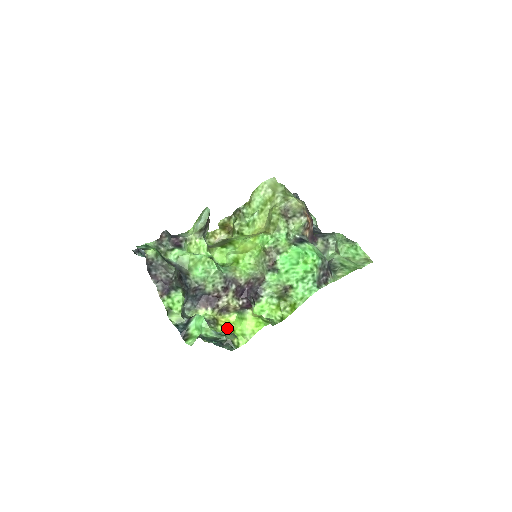
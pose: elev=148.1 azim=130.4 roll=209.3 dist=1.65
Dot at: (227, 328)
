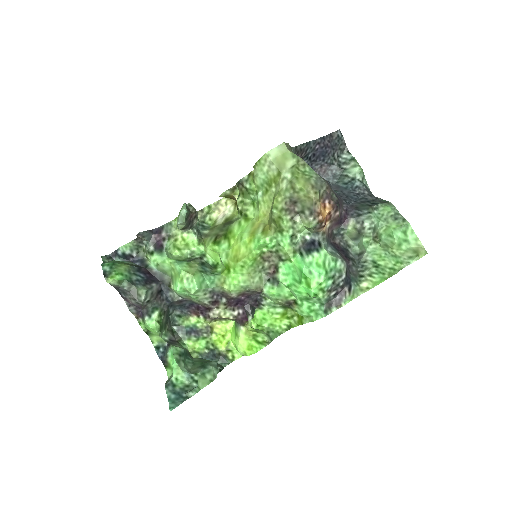
Dot at: (221, 339)
